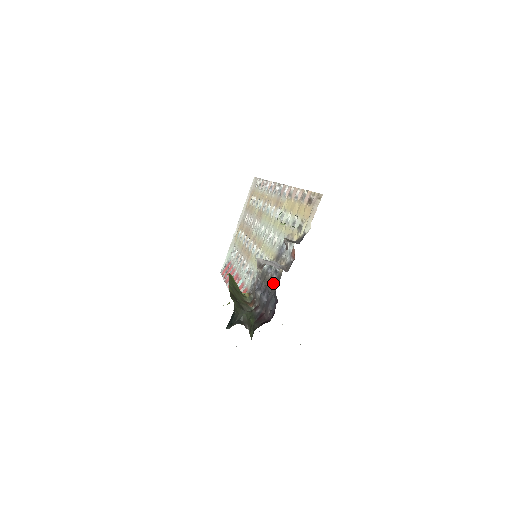
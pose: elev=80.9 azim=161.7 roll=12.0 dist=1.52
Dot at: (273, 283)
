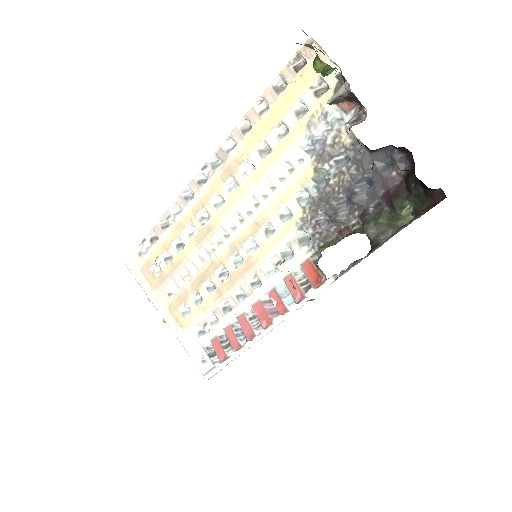
Dot at: (354, 165)
